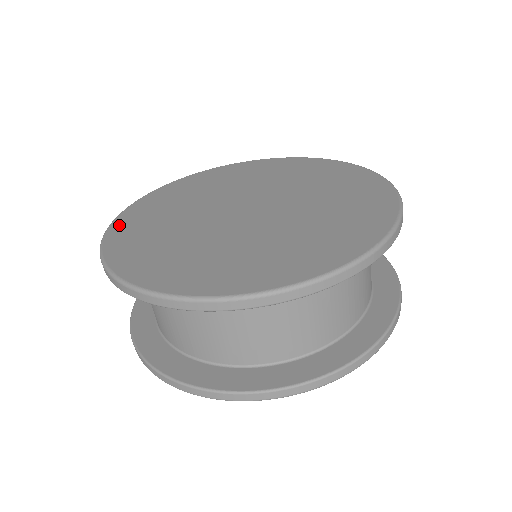
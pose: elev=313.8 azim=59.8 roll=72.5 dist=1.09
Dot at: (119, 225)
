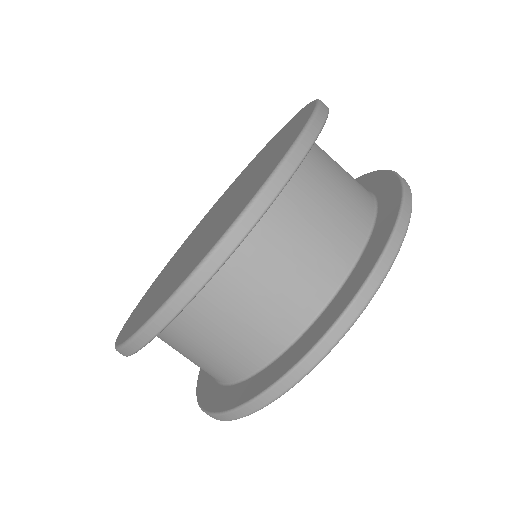
Dot at: (130, 316)
